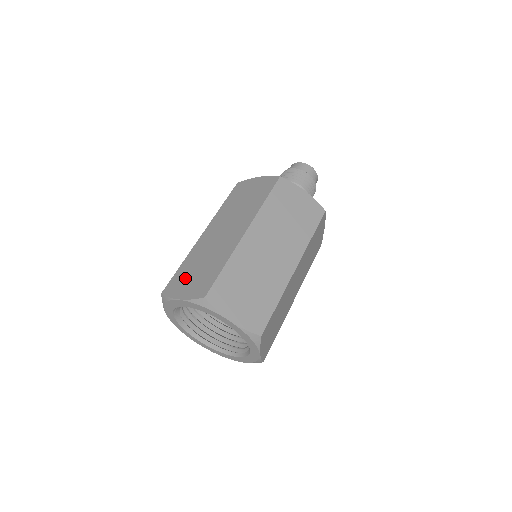
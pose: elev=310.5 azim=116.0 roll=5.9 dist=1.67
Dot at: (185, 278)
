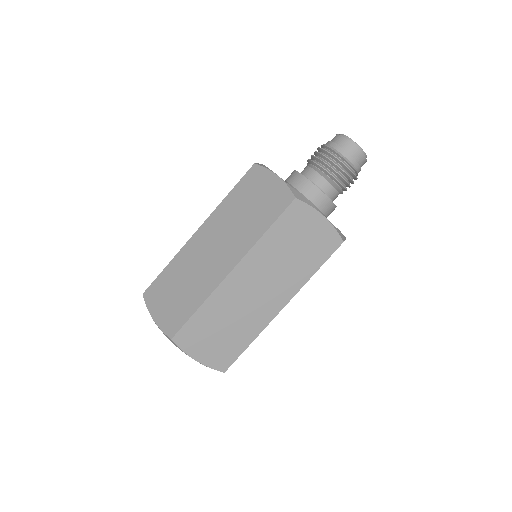
Dot at: (164, 292)
